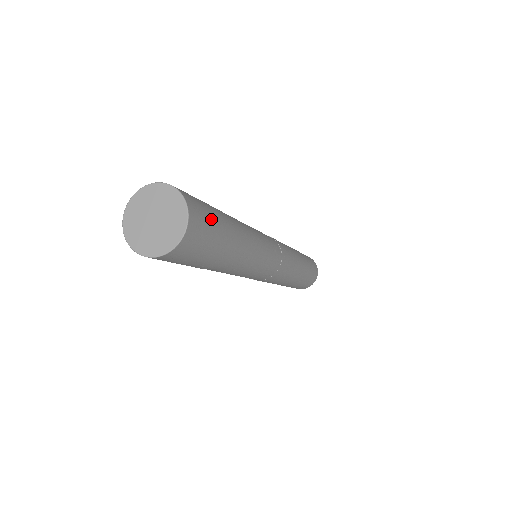
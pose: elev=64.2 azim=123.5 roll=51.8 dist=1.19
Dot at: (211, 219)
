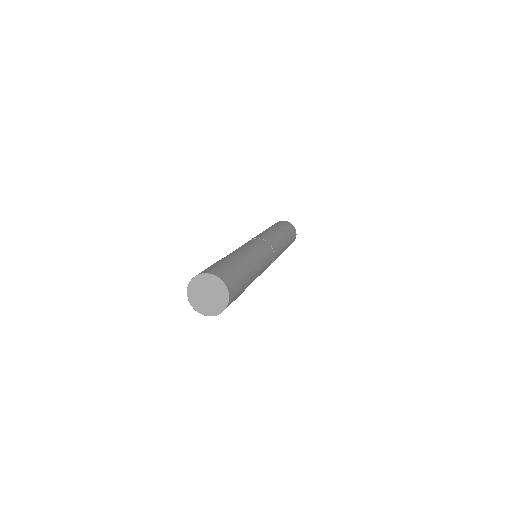
Dot at: (239, 287)
